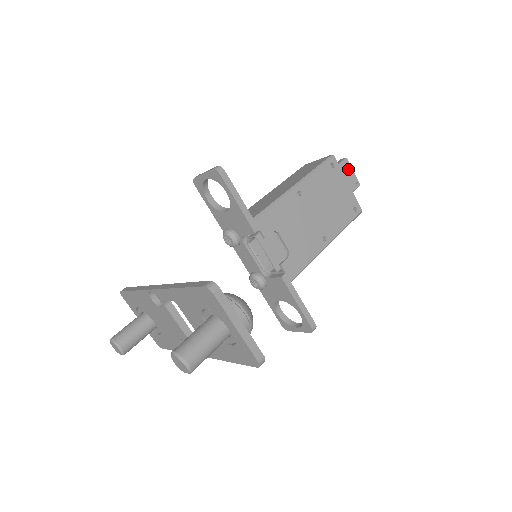
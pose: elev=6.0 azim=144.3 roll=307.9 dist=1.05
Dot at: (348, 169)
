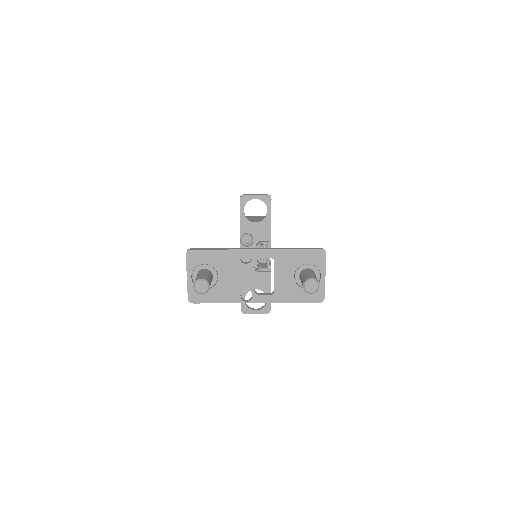
Dot at: occluded
